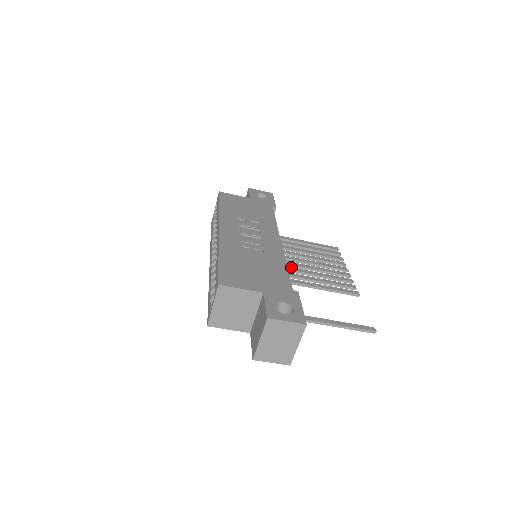
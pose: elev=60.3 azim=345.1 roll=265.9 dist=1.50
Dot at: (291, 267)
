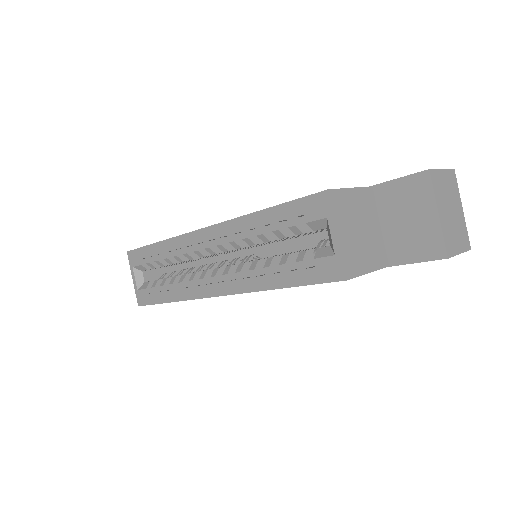
Dot at: occluded
